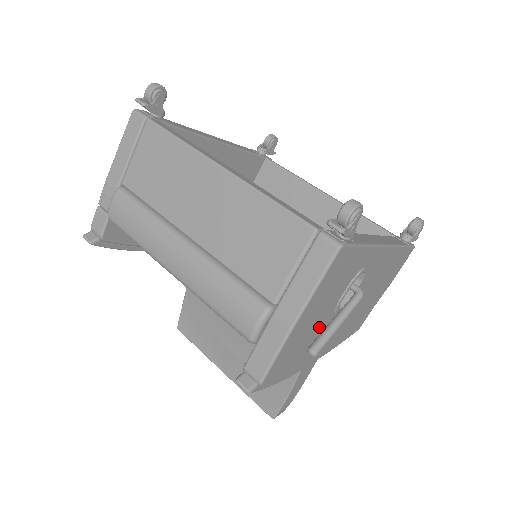
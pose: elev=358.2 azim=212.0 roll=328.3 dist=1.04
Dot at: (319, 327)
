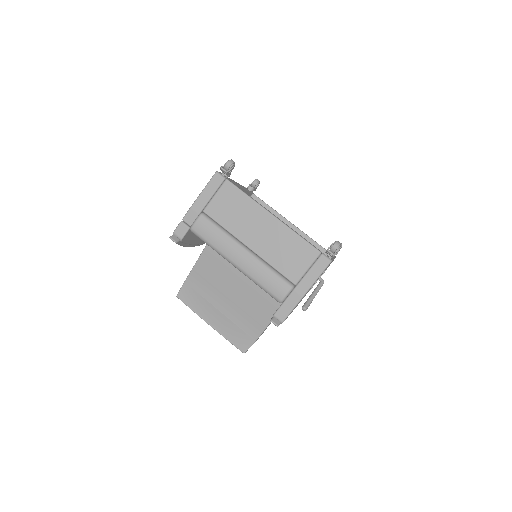
Dot at: occluded
